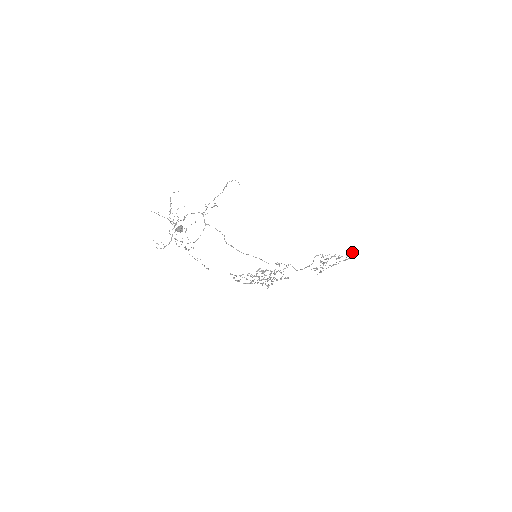
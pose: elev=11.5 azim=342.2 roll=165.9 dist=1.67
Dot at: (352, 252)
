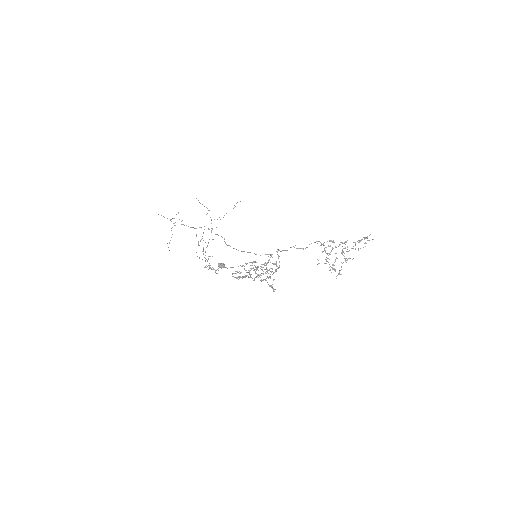
Dot at: occluded
